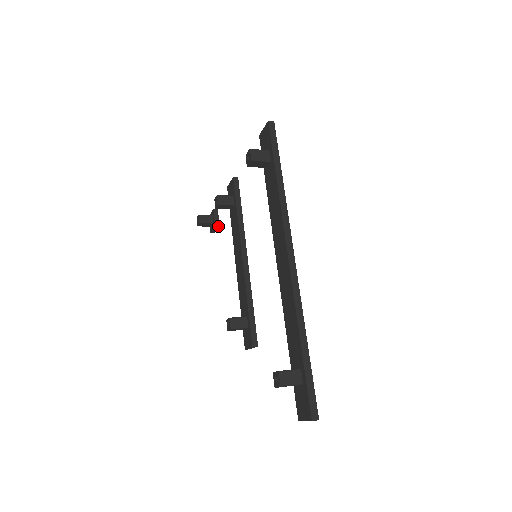
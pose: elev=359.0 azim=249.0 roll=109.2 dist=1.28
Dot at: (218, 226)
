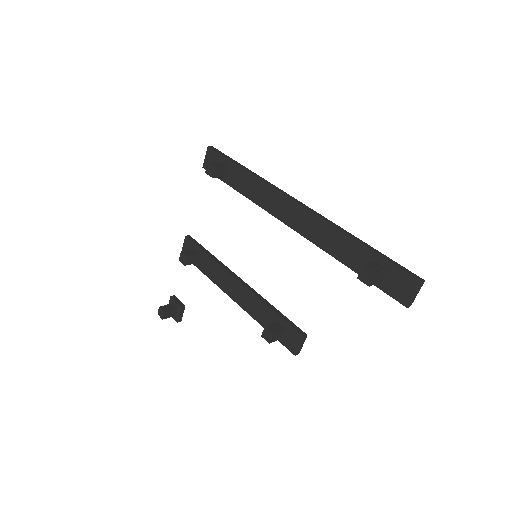
Dot at: (184, 307)
